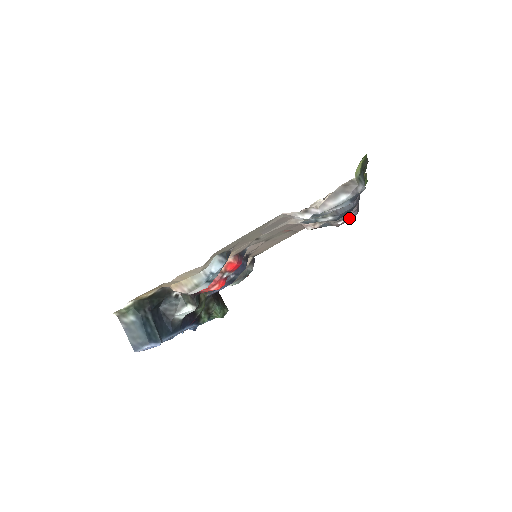
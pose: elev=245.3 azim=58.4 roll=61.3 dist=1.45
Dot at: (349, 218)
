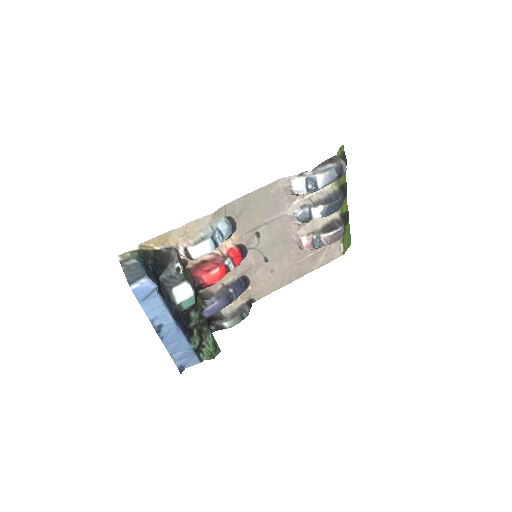
Dot at: (338, 232)
